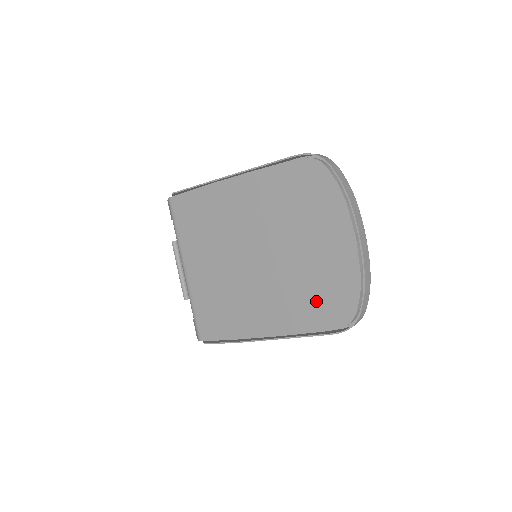
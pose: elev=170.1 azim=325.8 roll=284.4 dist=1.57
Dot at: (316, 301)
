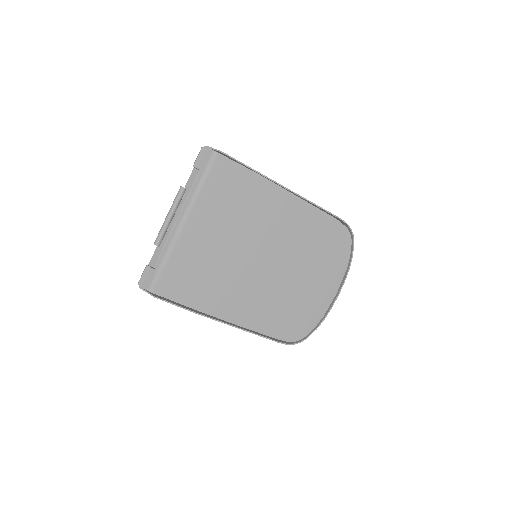
Dot at: (285, 316)
